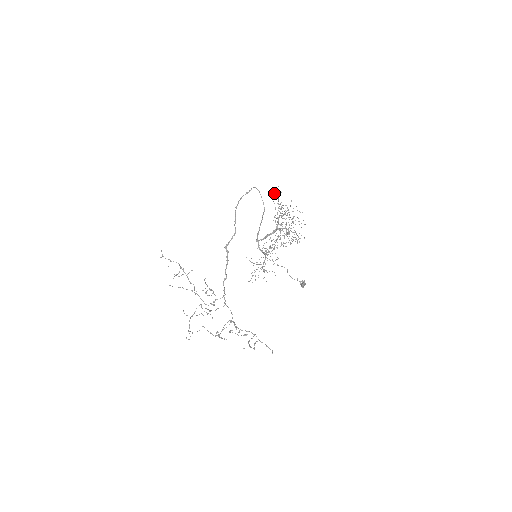
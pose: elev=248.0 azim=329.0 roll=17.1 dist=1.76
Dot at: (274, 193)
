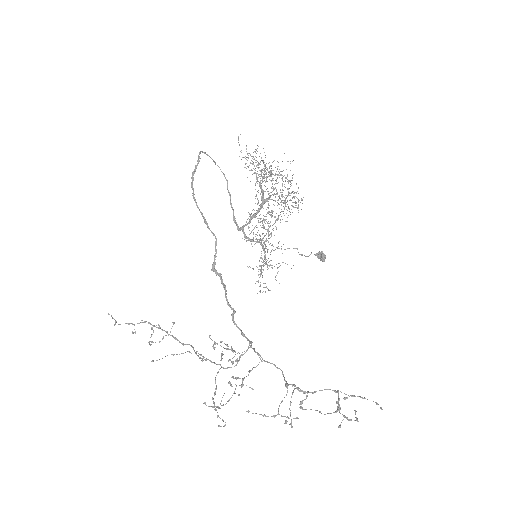
Dot at: (241, 150)
